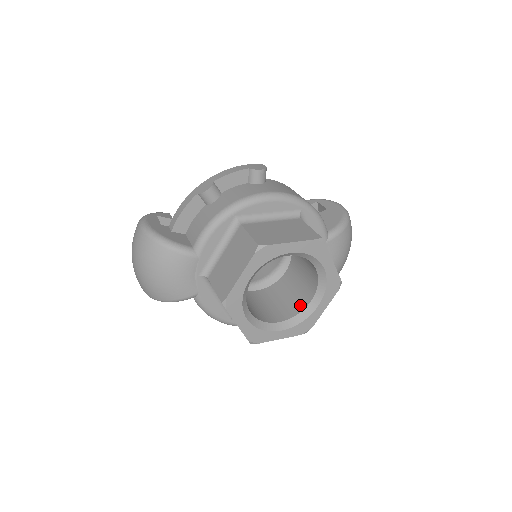
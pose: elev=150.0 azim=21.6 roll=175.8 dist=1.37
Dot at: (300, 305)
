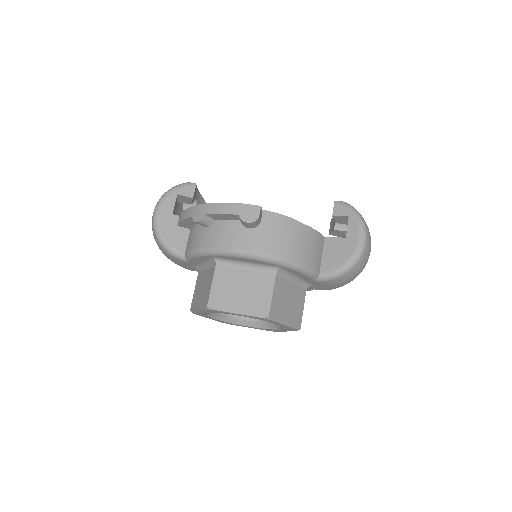
Dot at: occluded
